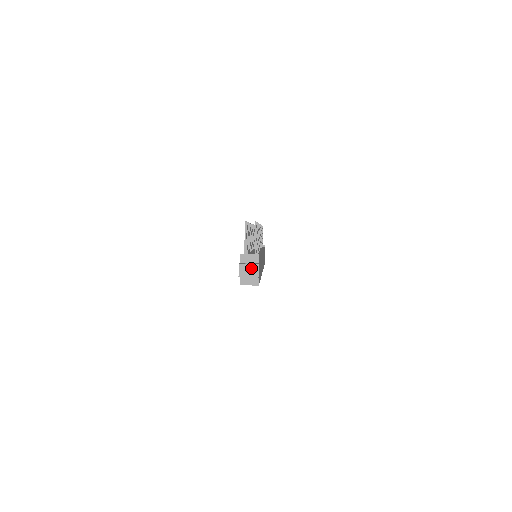
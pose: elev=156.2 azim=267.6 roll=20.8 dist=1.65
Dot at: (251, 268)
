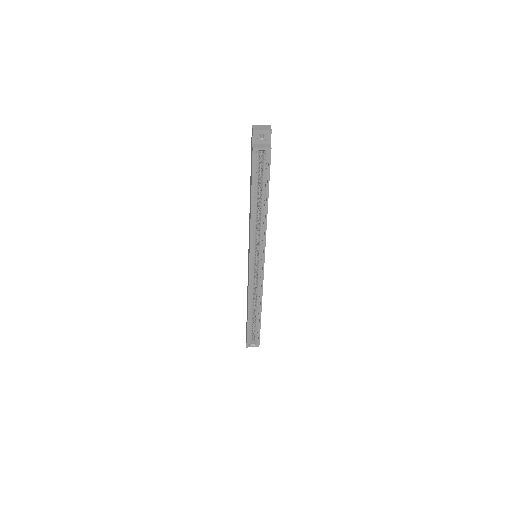
Dot at: (264, 126)
